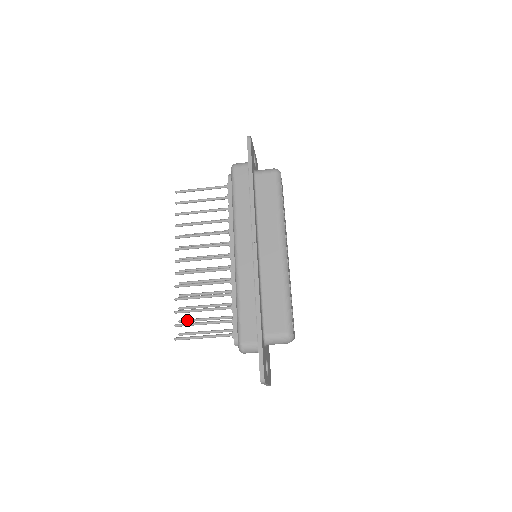
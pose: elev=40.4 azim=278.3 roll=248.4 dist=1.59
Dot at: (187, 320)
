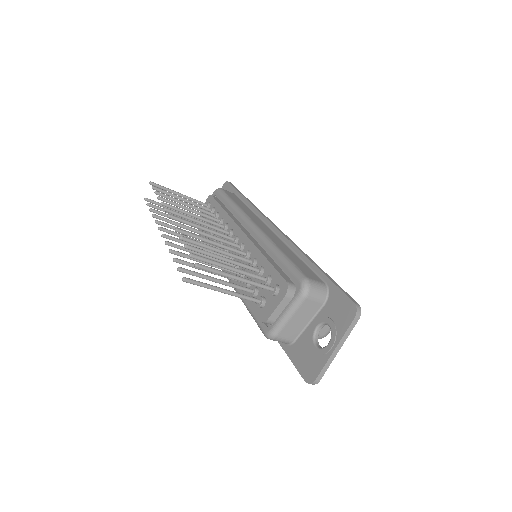
Dot at: occluded
